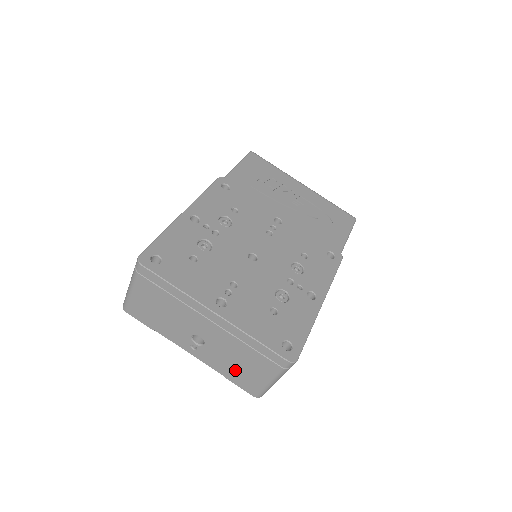
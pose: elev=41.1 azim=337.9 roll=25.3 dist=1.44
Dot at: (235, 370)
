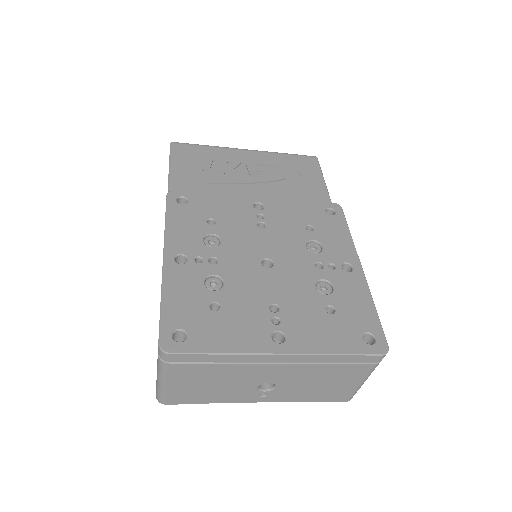
Dot at: (319, 391)
